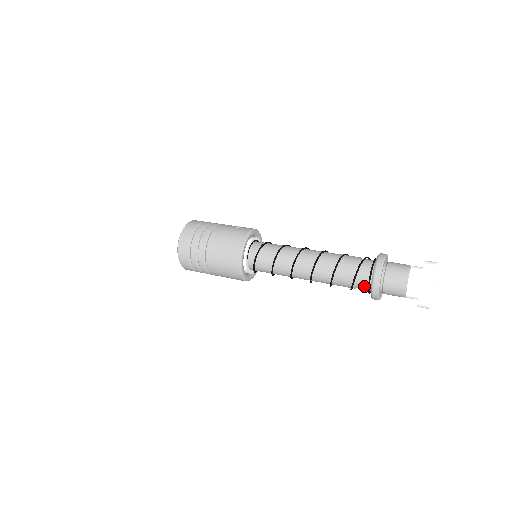
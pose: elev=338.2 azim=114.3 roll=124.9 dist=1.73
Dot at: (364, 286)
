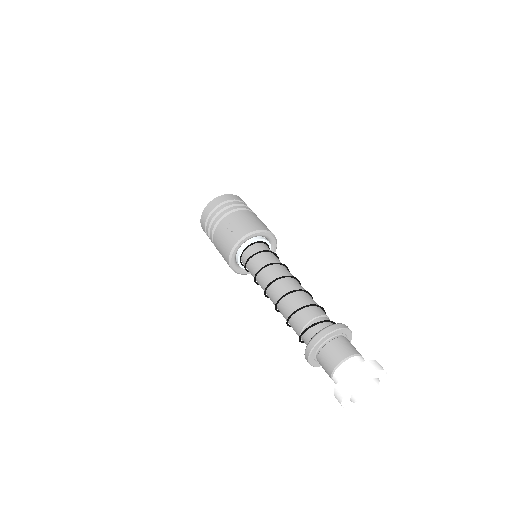
Dot at: occluded
